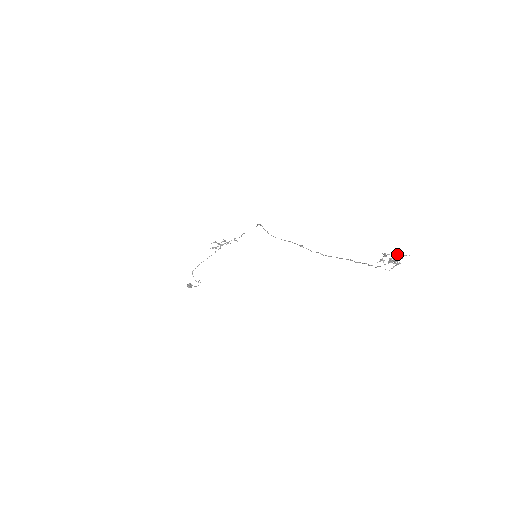
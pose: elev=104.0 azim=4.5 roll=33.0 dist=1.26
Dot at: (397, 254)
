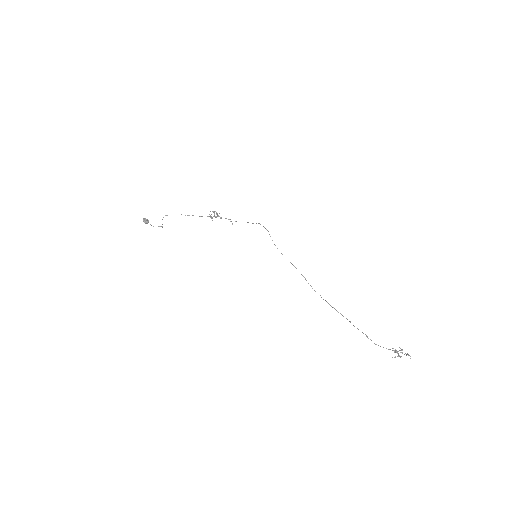
Dot at: (408, 354)
